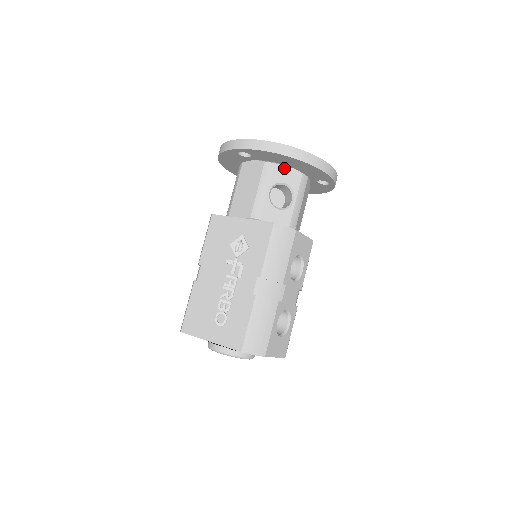
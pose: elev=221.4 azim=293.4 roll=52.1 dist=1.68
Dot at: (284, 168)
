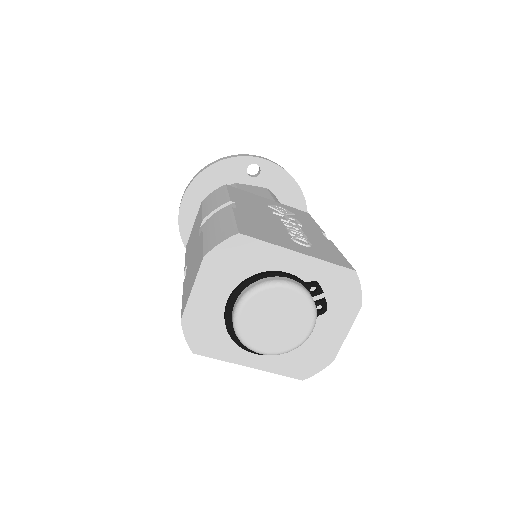
Dot at: occluded
